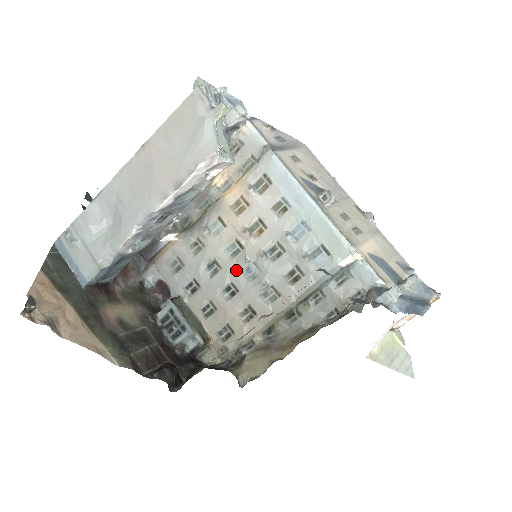
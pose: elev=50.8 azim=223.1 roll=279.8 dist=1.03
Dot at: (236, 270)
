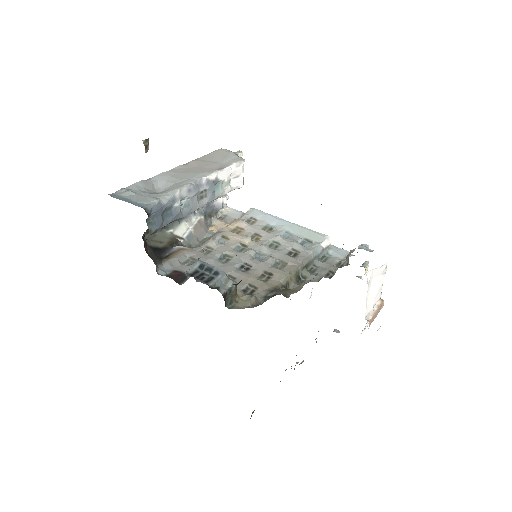
Dot at: (246, 255)
